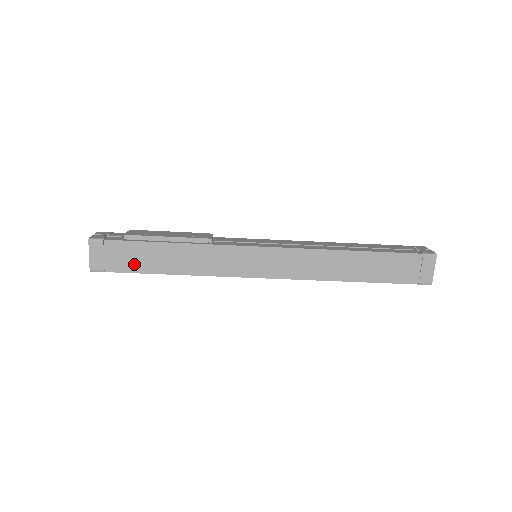
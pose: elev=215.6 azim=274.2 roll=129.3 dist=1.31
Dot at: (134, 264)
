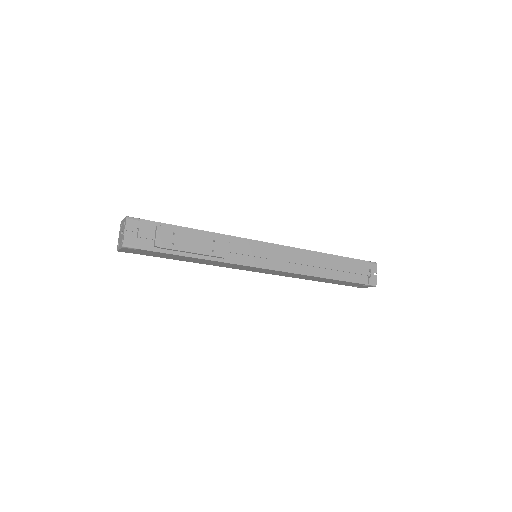
Dot at: (157, 256)
